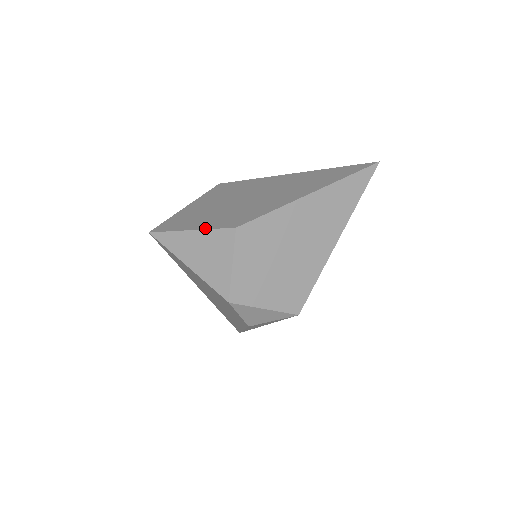
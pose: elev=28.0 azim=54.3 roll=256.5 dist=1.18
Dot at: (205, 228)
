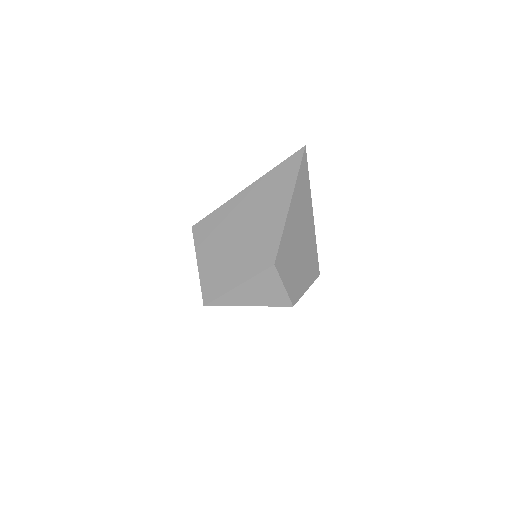
Dot at: (249, 278)
